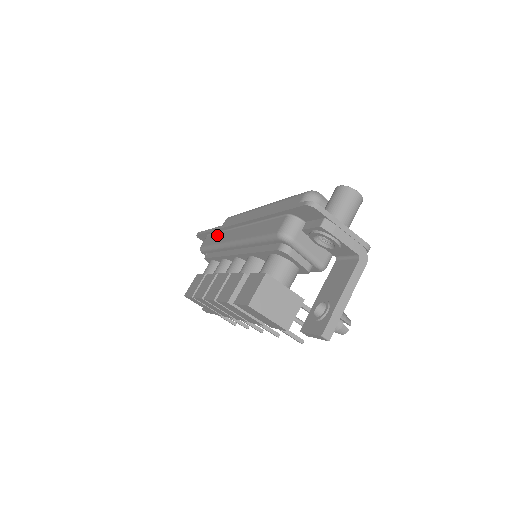
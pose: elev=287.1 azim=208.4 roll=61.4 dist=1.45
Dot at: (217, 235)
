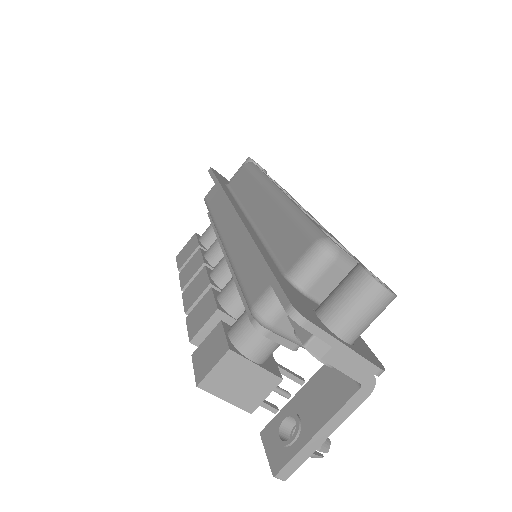
Dot at: (220, 199)
